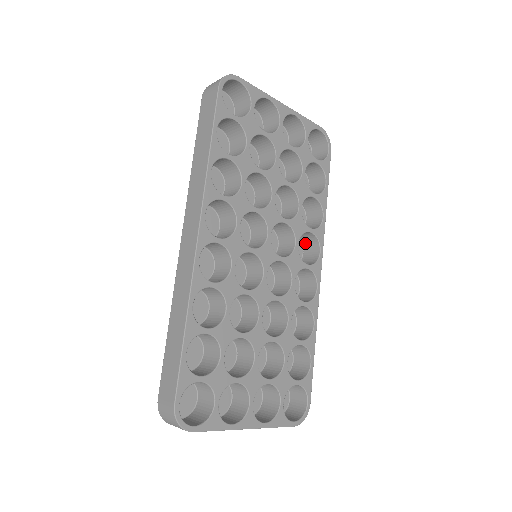
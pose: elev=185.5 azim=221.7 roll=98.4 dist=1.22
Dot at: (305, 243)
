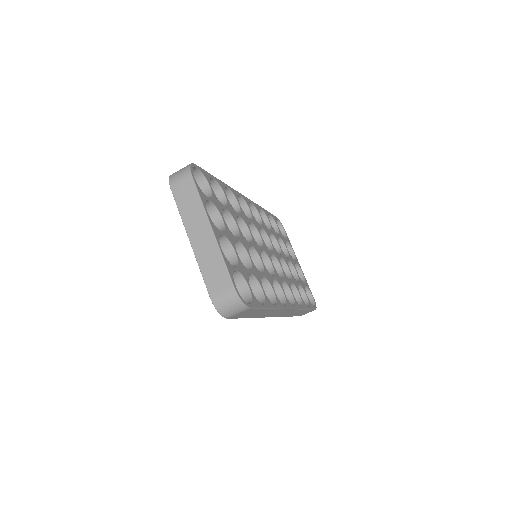
Dot at: occluded
